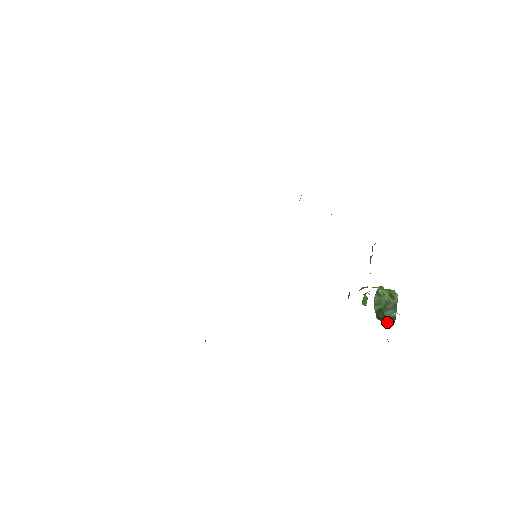
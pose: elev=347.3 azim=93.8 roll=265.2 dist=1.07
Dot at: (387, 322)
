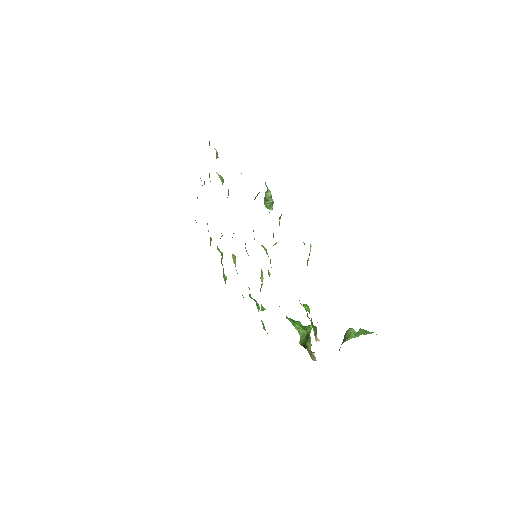
Dot at: occluded
